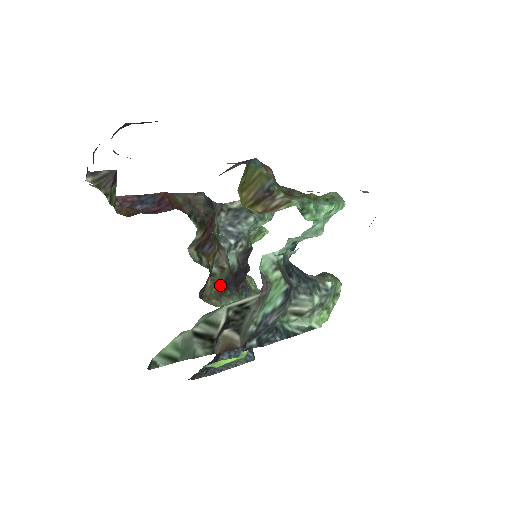
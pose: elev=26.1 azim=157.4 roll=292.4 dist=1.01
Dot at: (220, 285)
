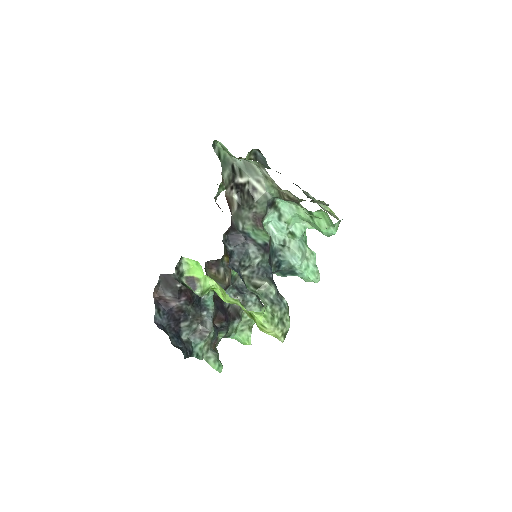
Dot at: occluded
